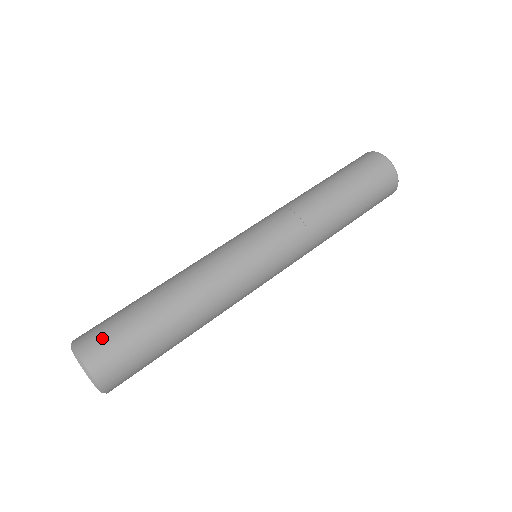
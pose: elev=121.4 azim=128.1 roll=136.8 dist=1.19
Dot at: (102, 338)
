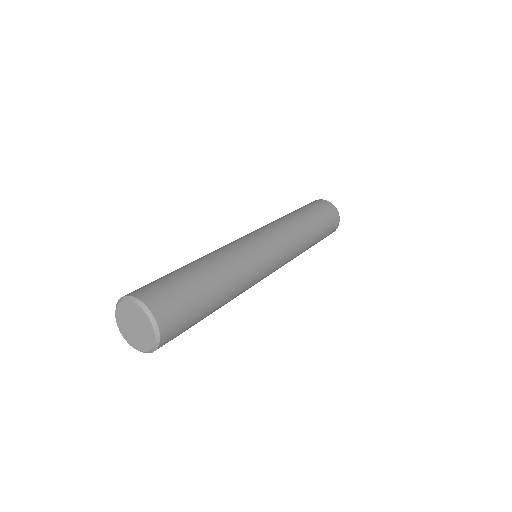
Dot at: (167, 297)
